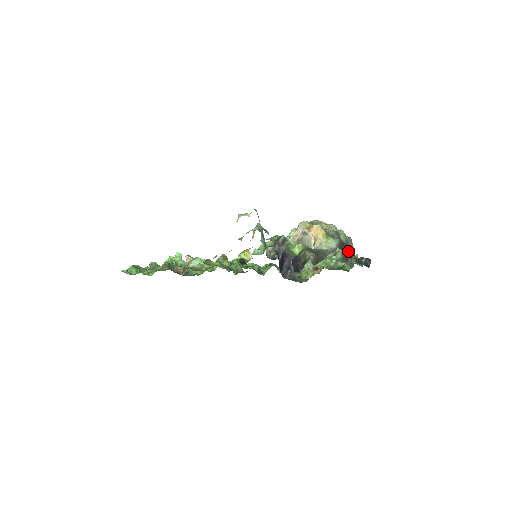
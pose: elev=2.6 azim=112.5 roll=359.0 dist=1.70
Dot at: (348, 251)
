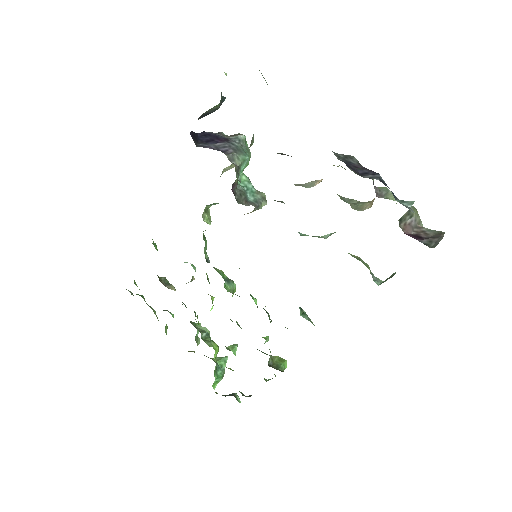
Dot at: (372, 174)
